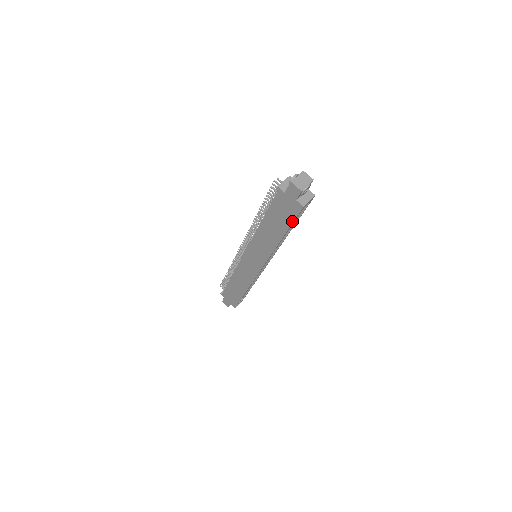
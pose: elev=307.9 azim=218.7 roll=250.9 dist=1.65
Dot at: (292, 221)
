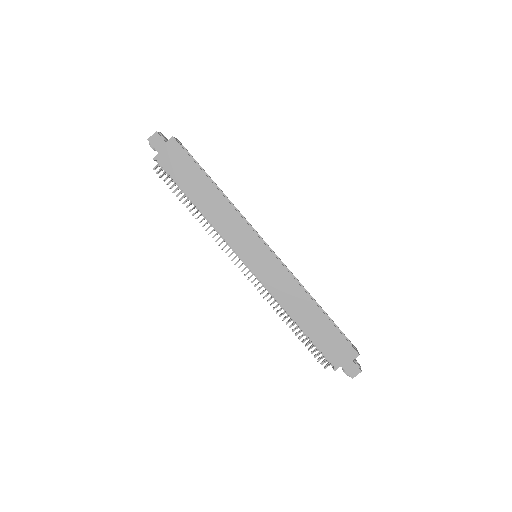
Dot at: (190, 159)
